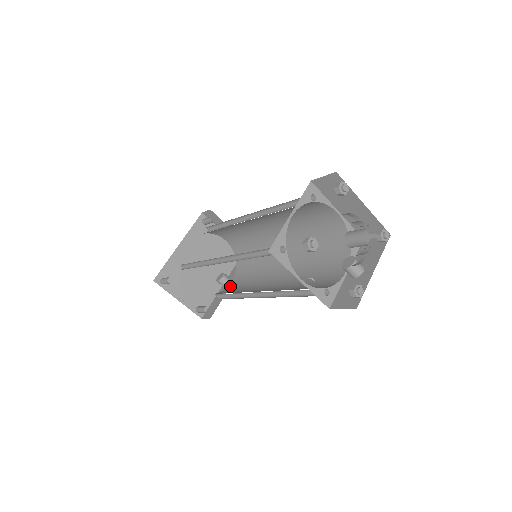
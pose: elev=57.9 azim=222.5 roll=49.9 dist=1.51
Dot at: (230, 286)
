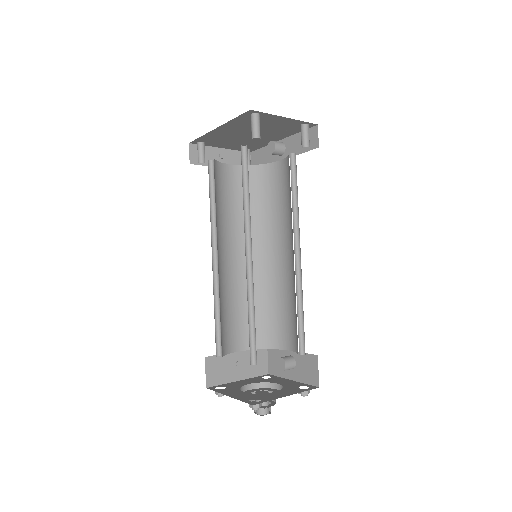
Dot at: (274, 168)
